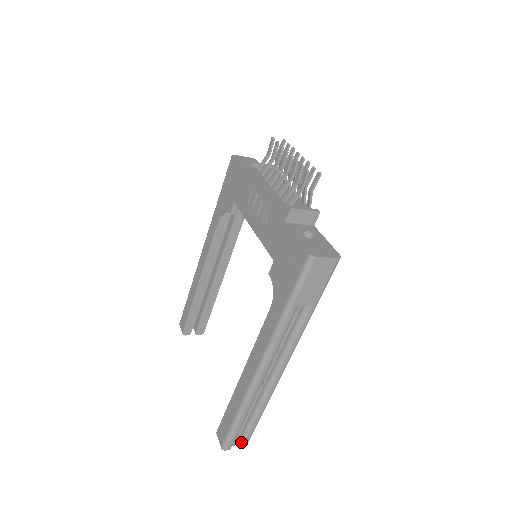
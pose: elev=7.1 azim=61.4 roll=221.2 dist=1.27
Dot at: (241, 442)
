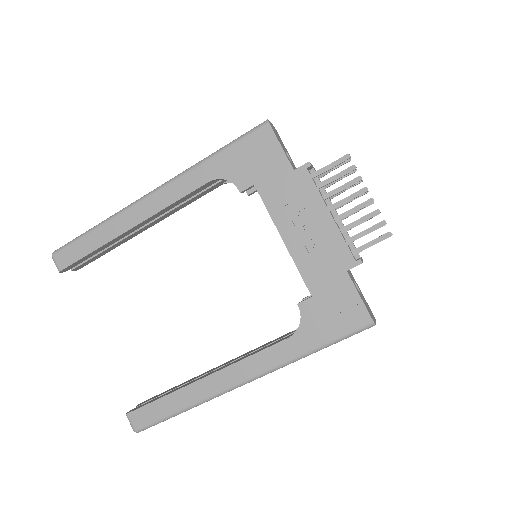
Dot at: occluded
